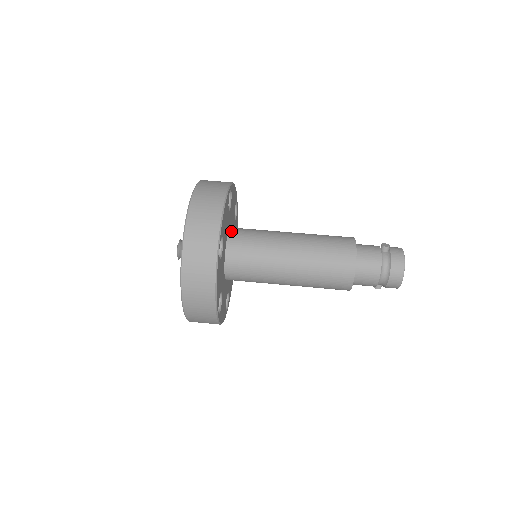
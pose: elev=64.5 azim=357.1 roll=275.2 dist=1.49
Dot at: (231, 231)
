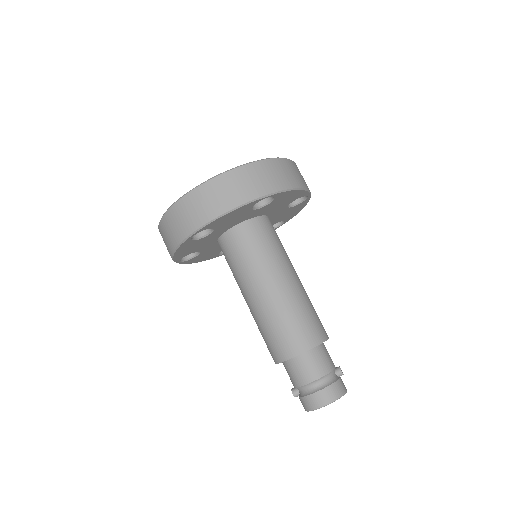
Dot at: occluded
